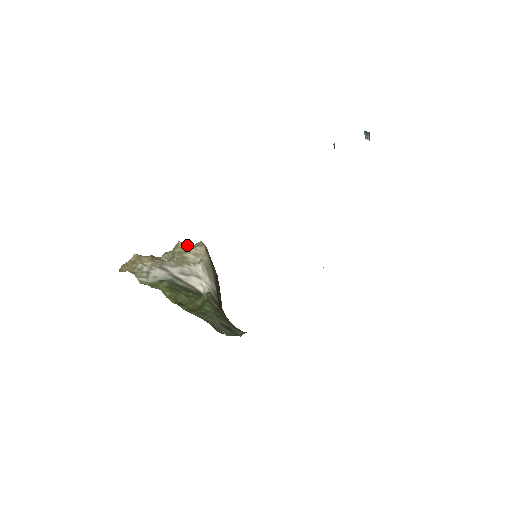
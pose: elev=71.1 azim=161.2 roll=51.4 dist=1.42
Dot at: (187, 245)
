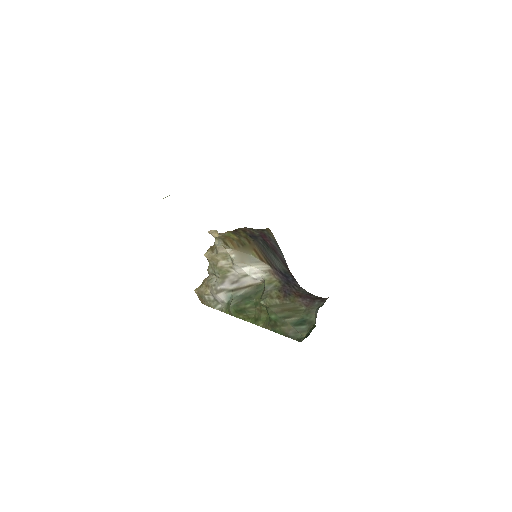
Dot at: (211, 254)
